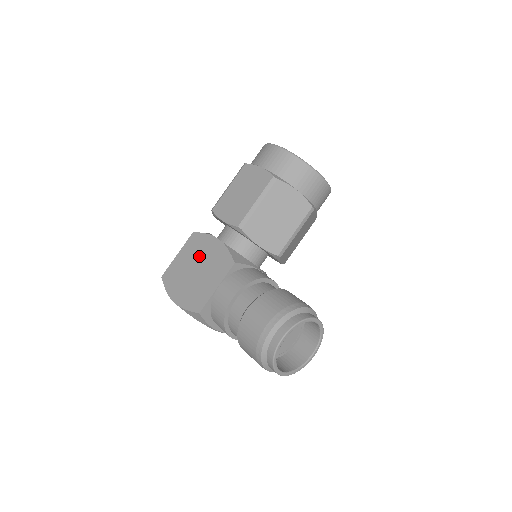
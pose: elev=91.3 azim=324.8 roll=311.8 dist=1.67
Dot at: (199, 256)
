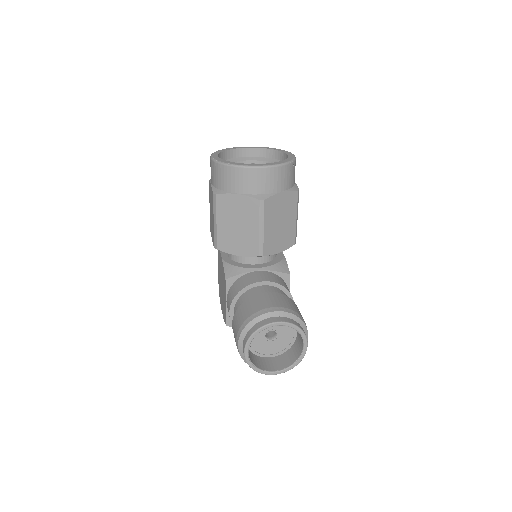
Dot at: (220, 272)
